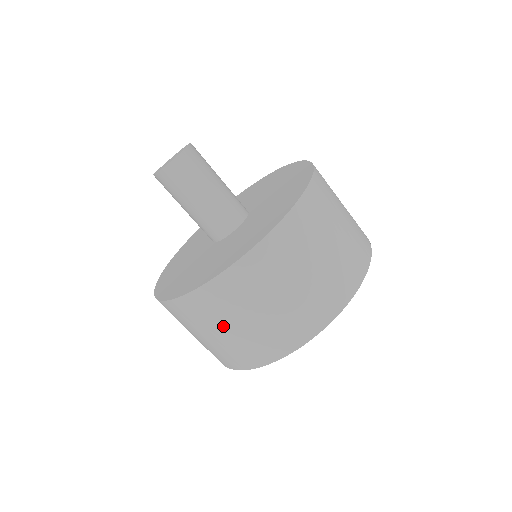
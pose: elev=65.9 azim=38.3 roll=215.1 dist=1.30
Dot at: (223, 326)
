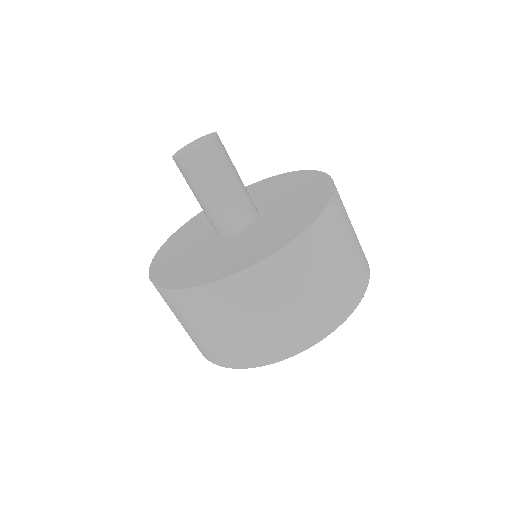
Dot at: (291, 297)
